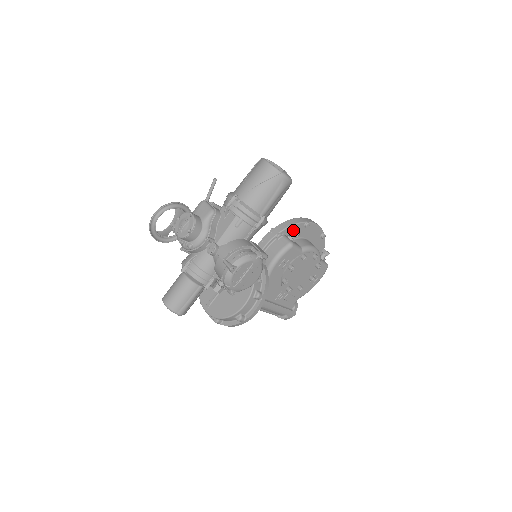
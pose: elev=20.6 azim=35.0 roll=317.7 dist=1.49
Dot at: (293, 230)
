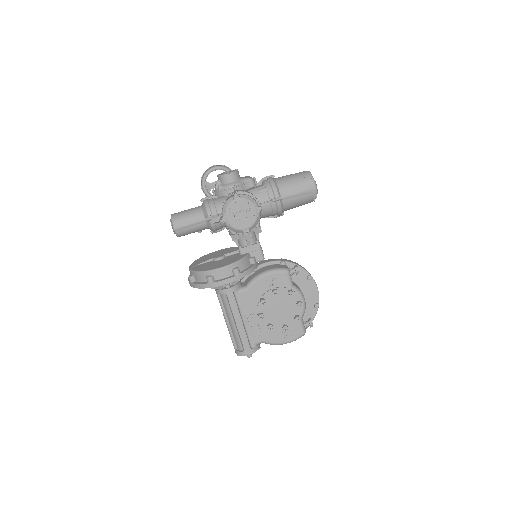
Dot at: (296, 265)
